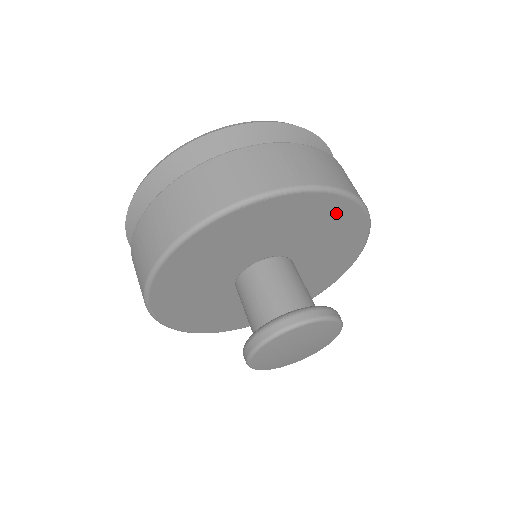
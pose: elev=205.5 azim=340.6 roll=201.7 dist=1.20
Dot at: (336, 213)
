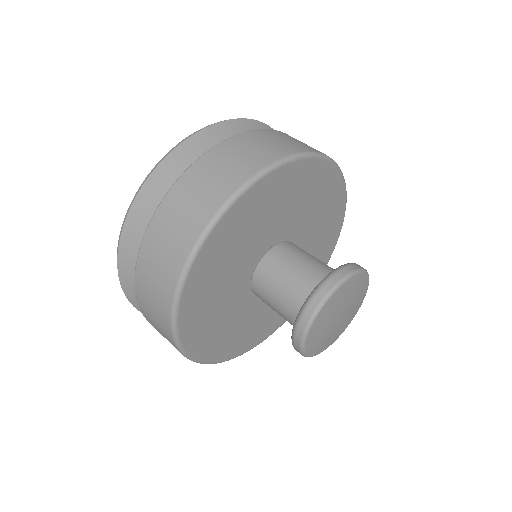
Dot at: (332, 194)
